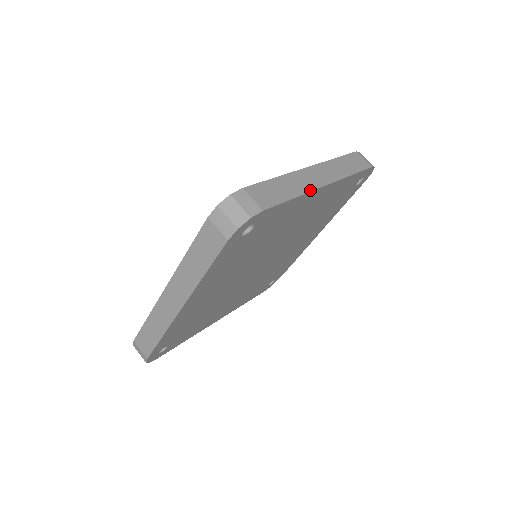
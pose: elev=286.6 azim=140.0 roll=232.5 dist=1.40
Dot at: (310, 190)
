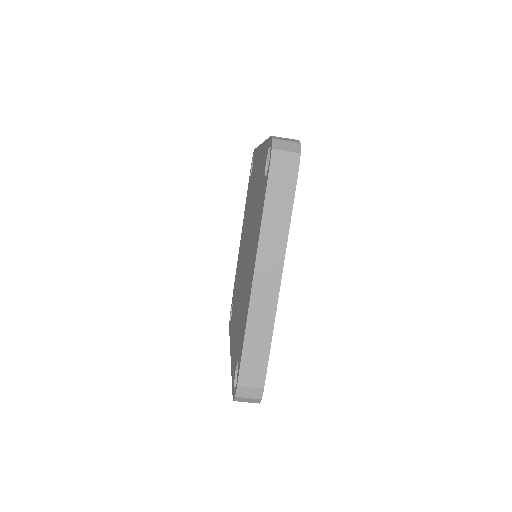
Dot at: (274, 314)
